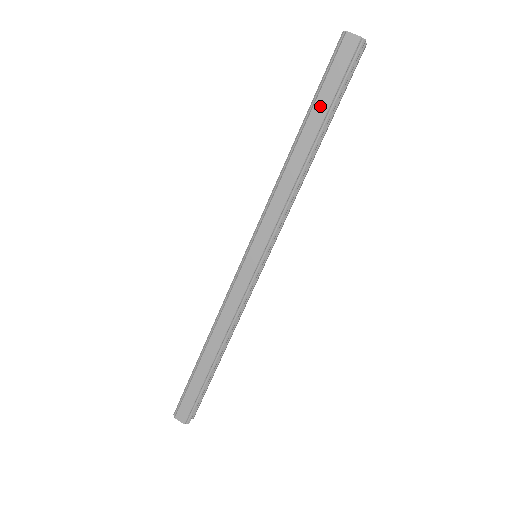
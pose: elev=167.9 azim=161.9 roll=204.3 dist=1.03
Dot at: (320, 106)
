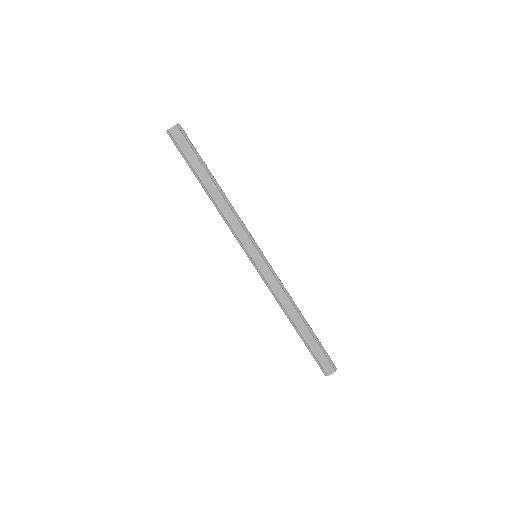
Dot at: (196, 167)
